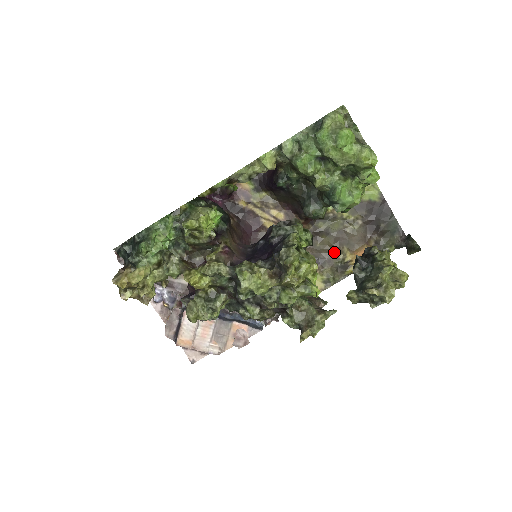
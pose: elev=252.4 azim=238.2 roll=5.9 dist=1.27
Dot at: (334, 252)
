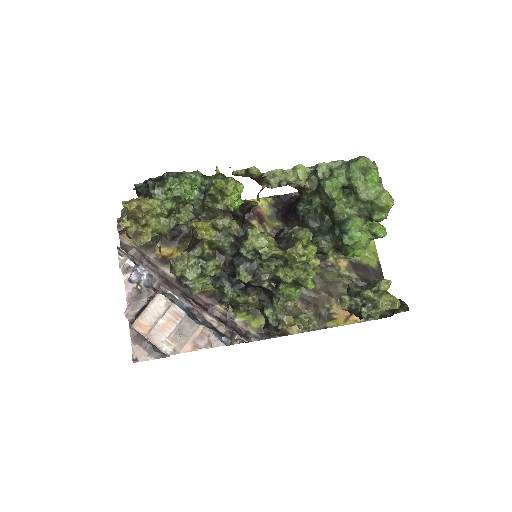
Dot at: (322, 299)
